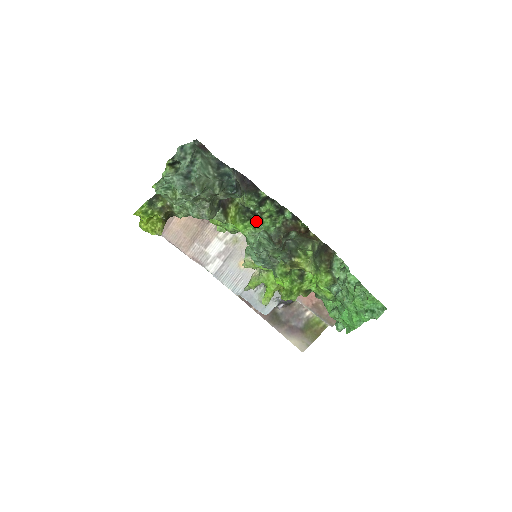
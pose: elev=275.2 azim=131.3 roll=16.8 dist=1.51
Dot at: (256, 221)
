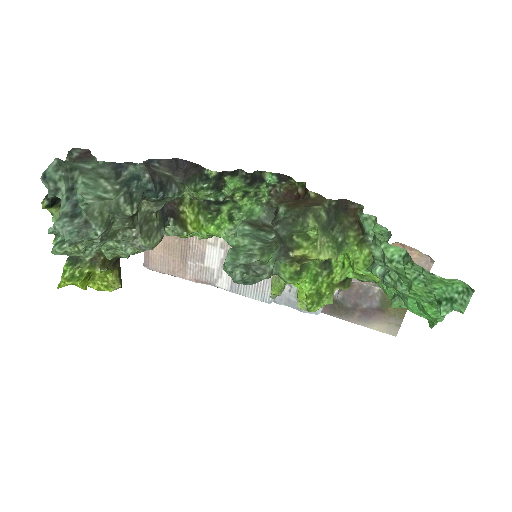
Dot at: (229, 211)
